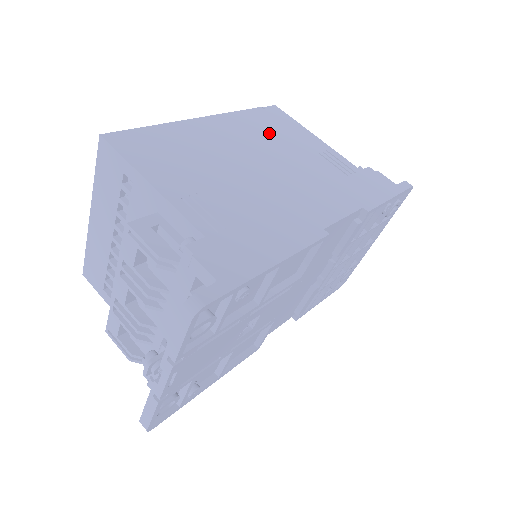
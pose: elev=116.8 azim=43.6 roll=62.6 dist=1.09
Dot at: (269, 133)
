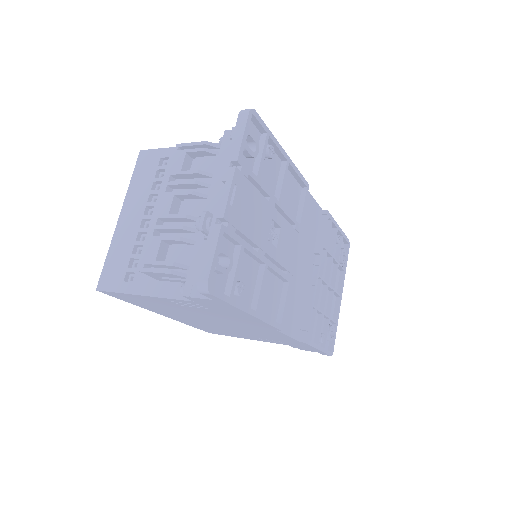
Dot at: occluded
